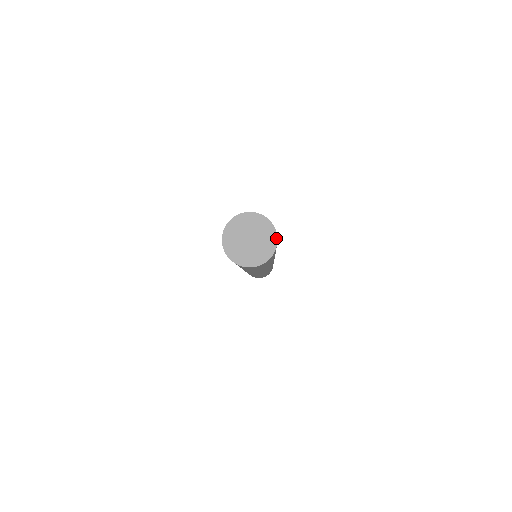
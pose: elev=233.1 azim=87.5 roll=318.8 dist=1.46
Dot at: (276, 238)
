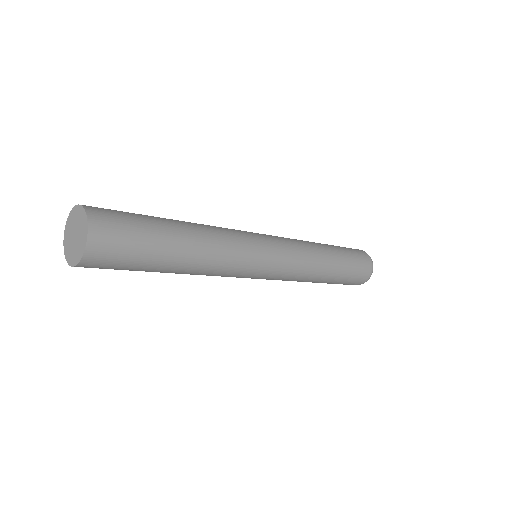
Dot at: (87, 223)
